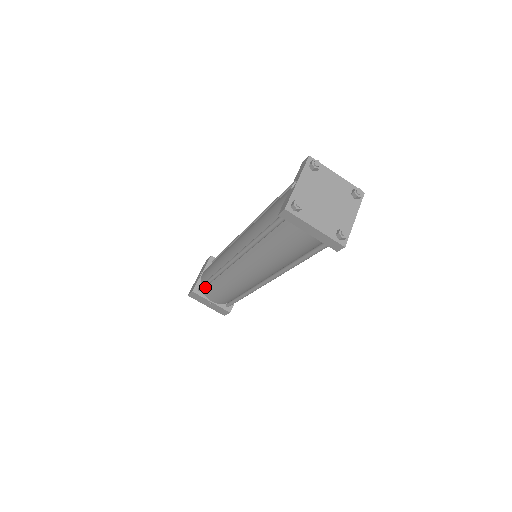
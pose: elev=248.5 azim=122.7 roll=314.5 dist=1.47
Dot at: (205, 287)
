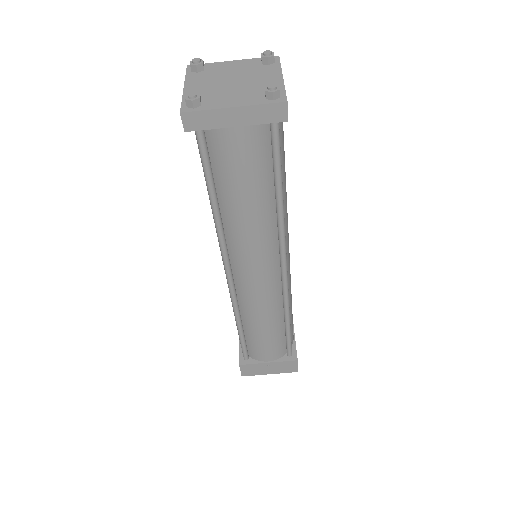
Dot at: (247, 349)
